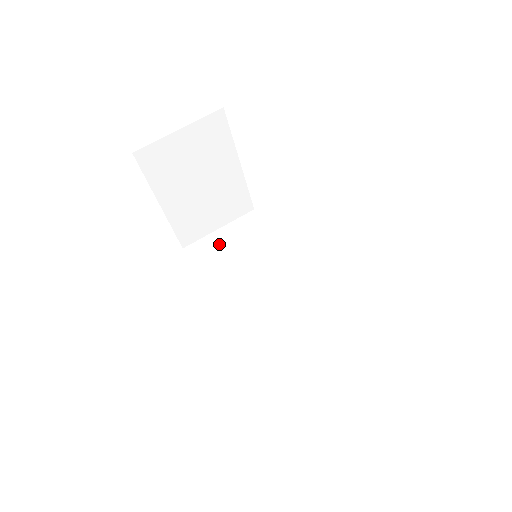
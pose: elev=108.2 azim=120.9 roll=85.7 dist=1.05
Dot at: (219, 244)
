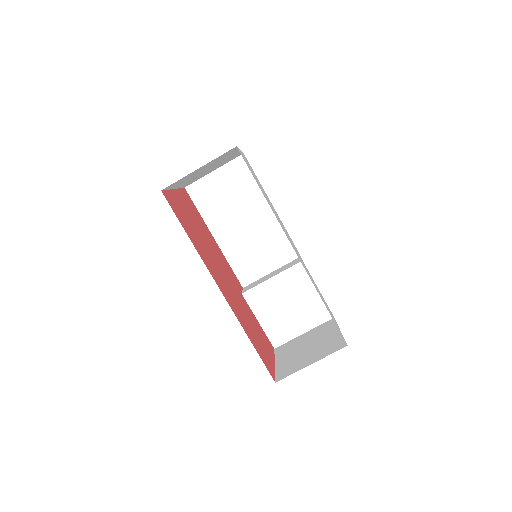
Dot at: (215, 188)
